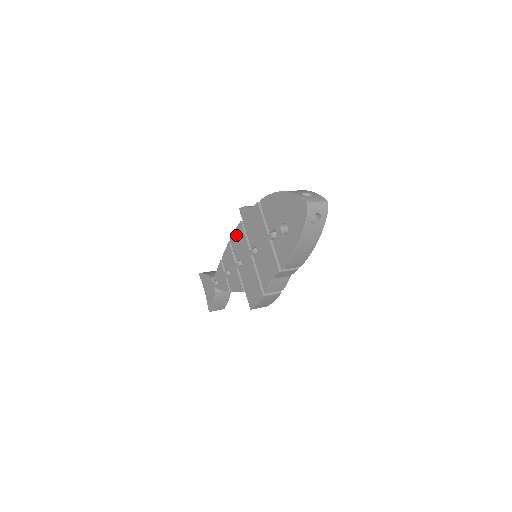
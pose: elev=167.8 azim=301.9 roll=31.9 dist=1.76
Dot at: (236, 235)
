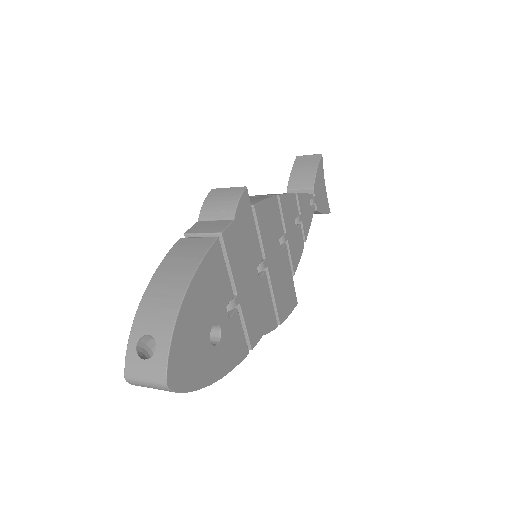
Dot at: occluded
